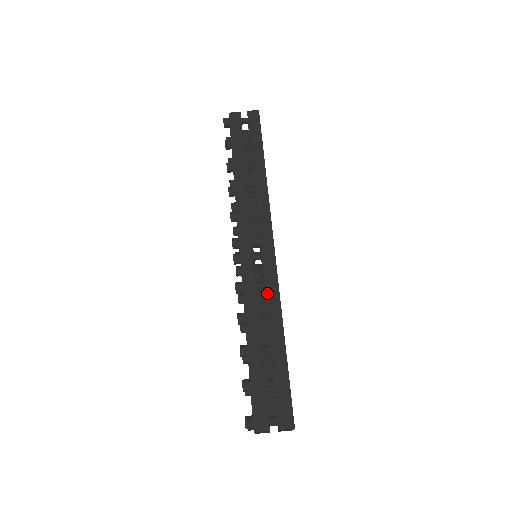
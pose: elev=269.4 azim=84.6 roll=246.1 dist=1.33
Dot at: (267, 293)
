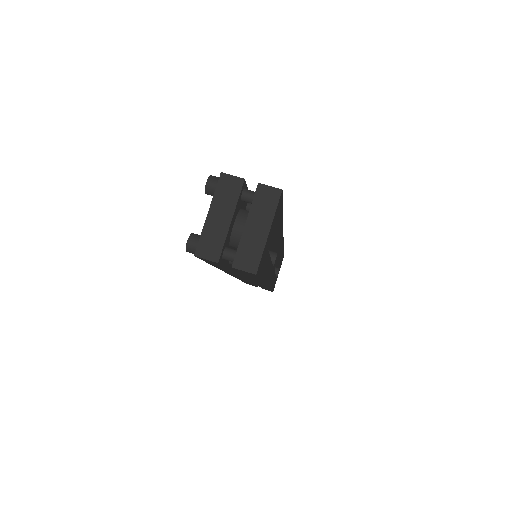
Dot at: occluded
